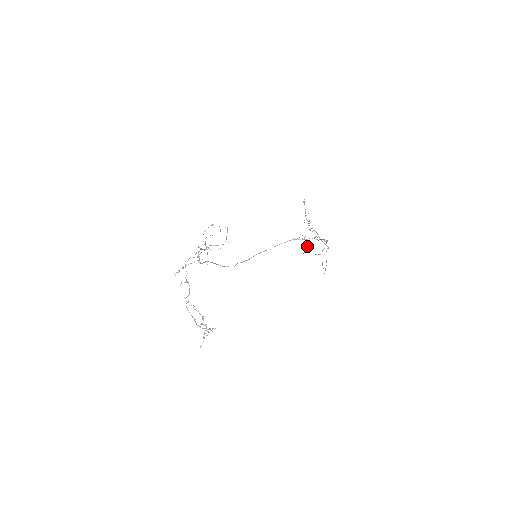
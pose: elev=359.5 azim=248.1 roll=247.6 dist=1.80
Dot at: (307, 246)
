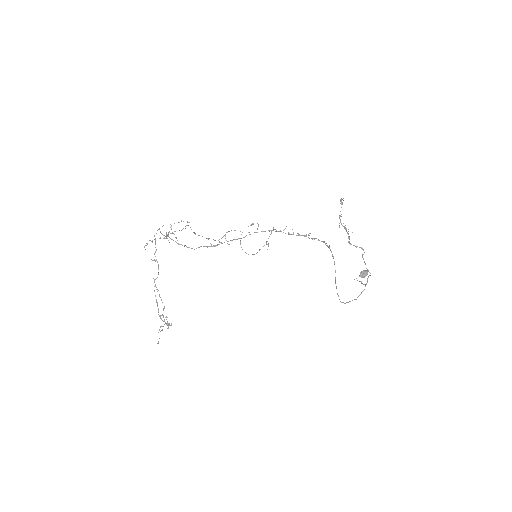
Dot at: (366, 275)
